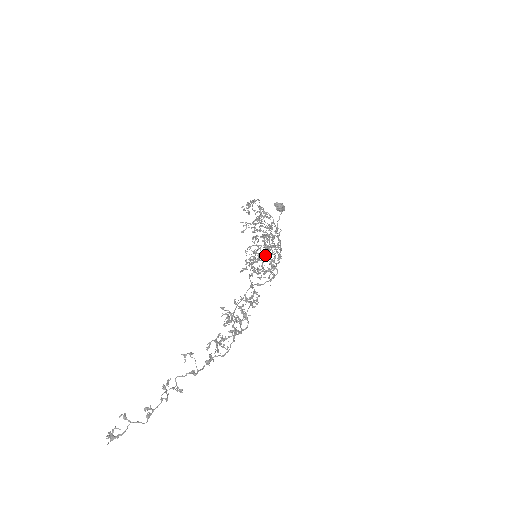
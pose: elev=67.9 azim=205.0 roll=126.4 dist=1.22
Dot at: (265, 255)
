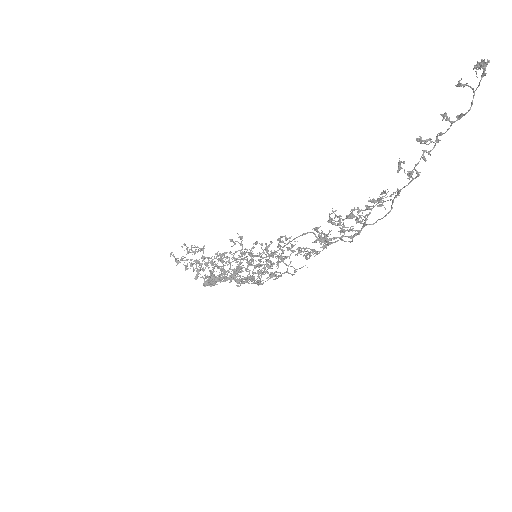
Dot at: occluded
